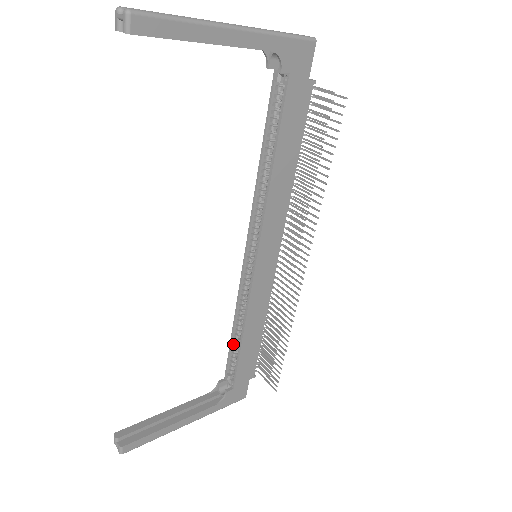
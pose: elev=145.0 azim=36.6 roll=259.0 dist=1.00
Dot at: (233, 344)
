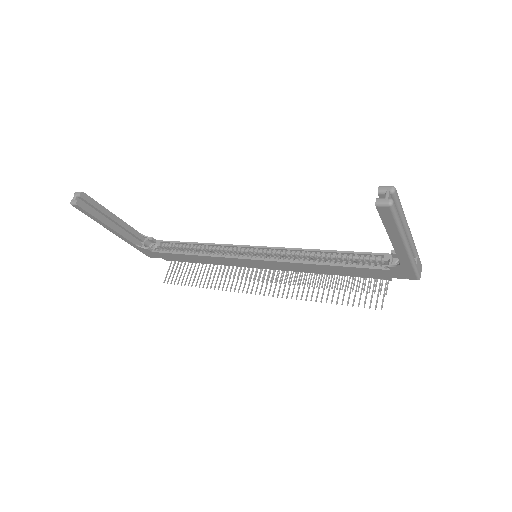
Dot at: (185, 244)
